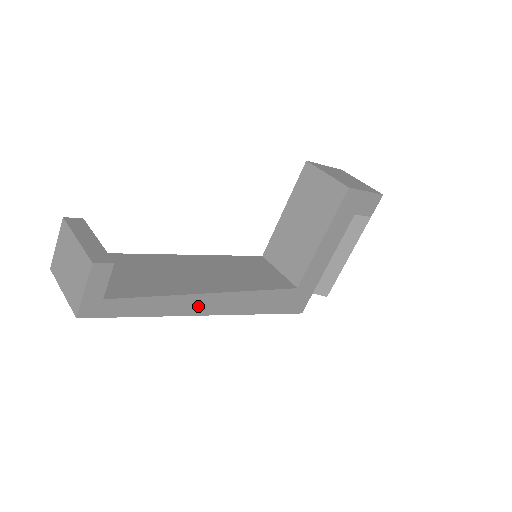
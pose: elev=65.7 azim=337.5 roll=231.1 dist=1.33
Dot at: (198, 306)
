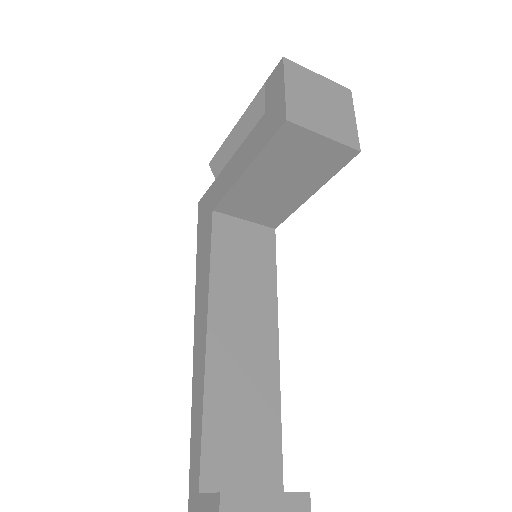
Dot at: occluded
